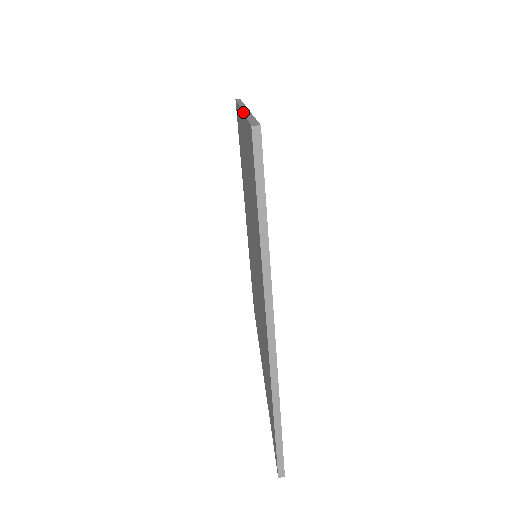
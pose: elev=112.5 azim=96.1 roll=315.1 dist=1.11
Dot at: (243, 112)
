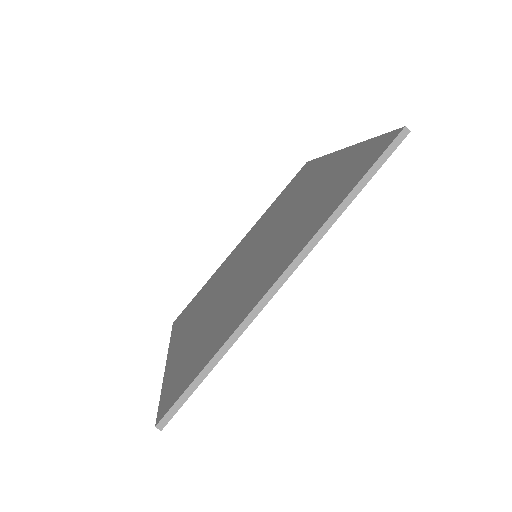
Dot at: (240, 325)
